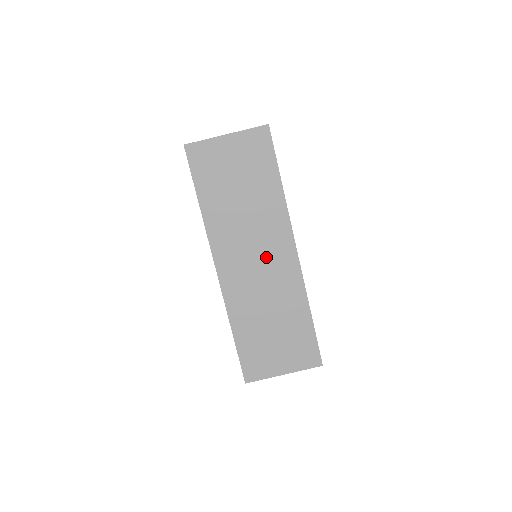
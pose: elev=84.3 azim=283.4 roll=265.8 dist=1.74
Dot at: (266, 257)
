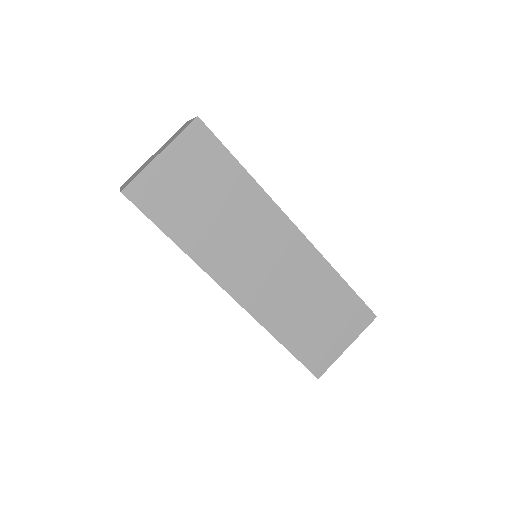
Dot at: (272, 253)
